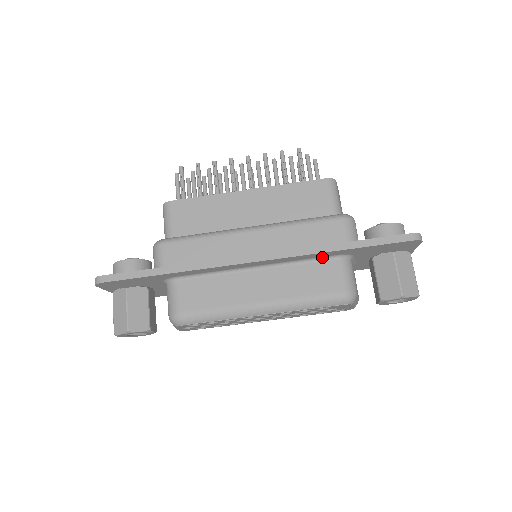
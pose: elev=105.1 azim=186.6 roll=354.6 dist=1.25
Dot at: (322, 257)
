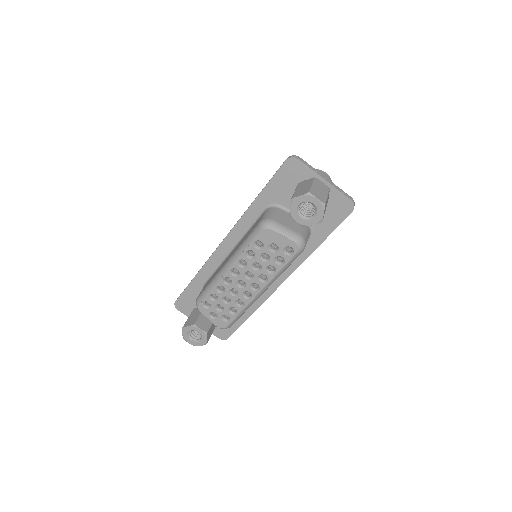
Dot at: (258, 216)
